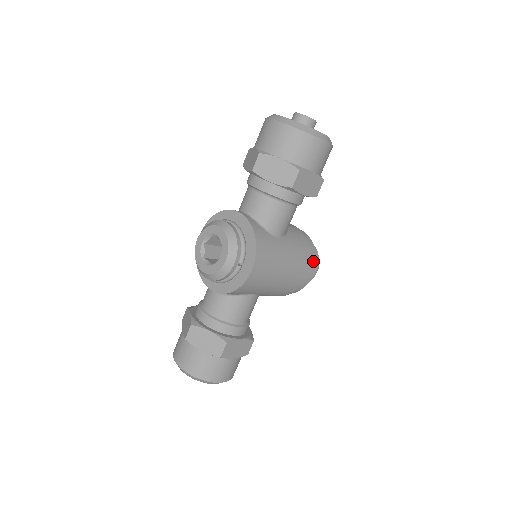
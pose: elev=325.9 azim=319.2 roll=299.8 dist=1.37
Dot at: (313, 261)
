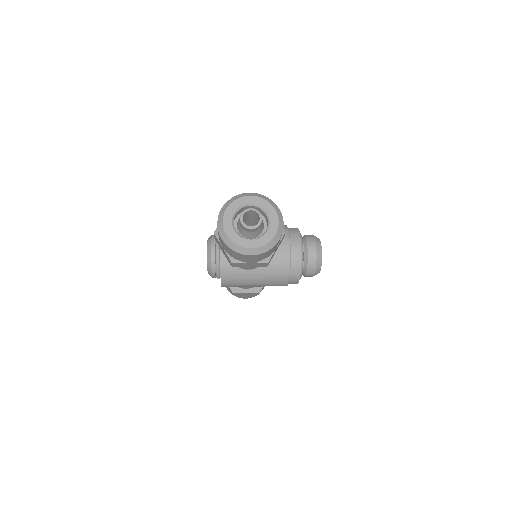
Dot at: (296, 278)
